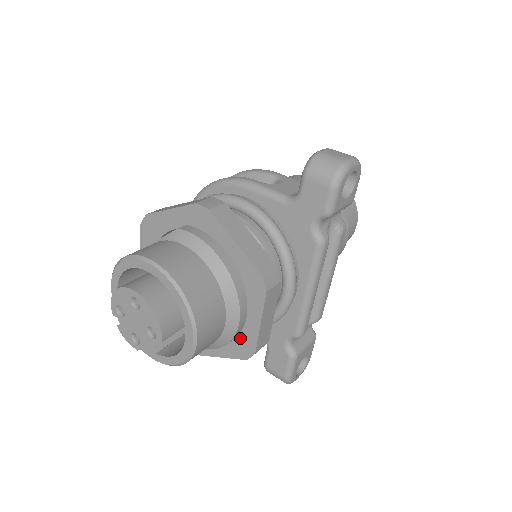
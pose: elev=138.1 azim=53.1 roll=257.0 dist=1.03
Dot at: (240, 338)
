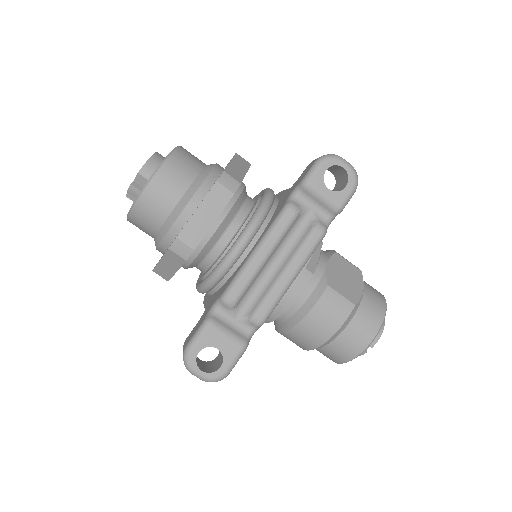
Dot at: occluded
